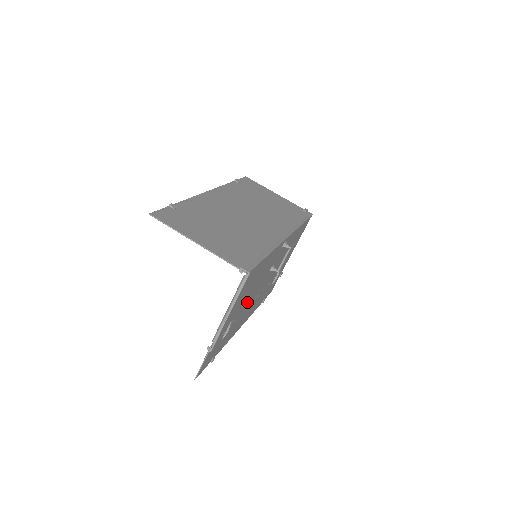
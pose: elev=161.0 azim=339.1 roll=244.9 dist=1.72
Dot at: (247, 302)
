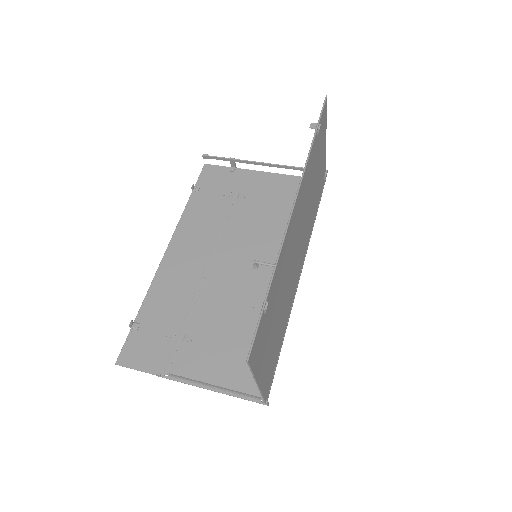
Dot at: (211, 301)
